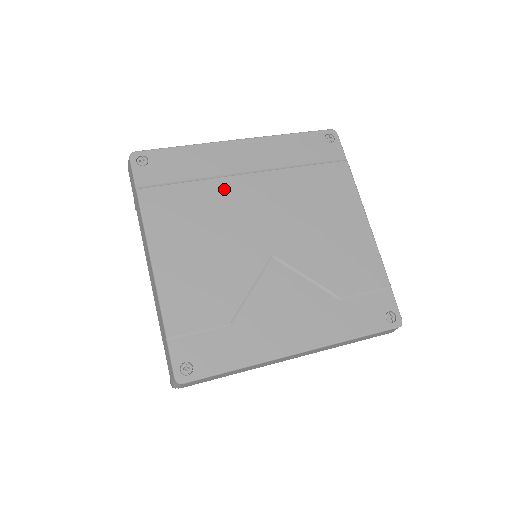
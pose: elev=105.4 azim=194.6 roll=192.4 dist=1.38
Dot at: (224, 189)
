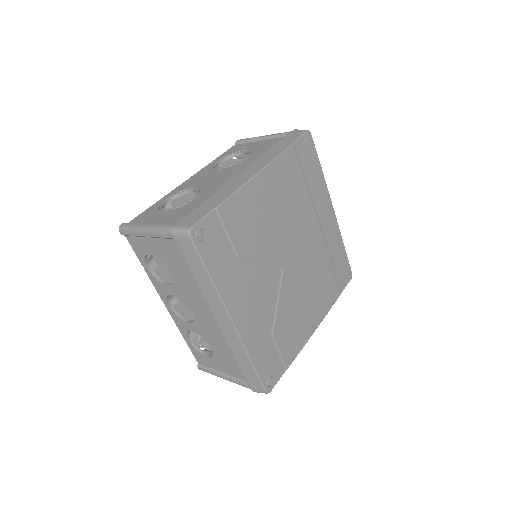
Dot at: (309, 211)
